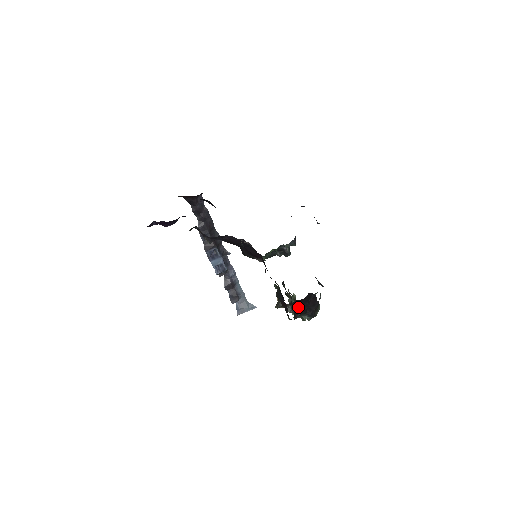
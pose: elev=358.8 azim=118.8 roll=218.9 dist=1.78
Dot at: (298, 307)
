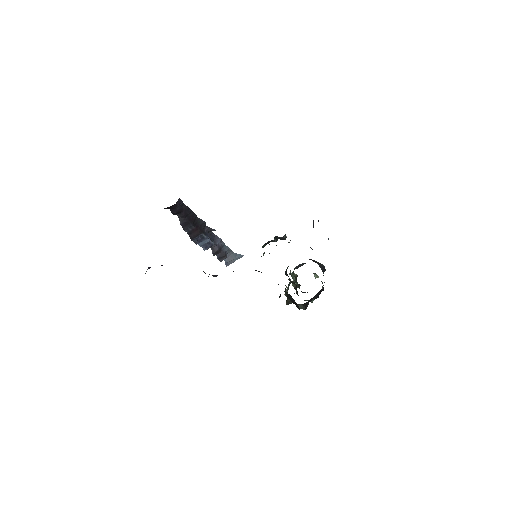
Dot at: (308, 301)
